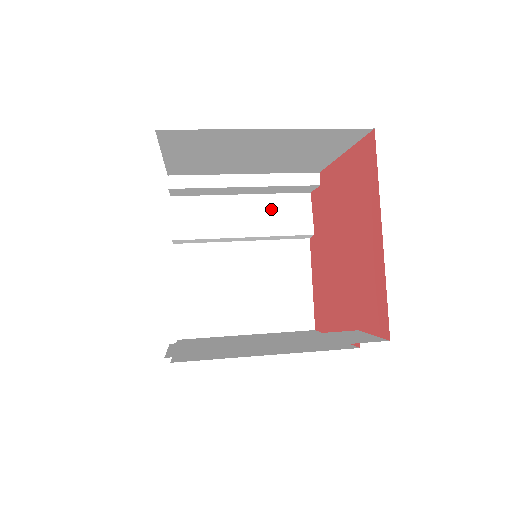
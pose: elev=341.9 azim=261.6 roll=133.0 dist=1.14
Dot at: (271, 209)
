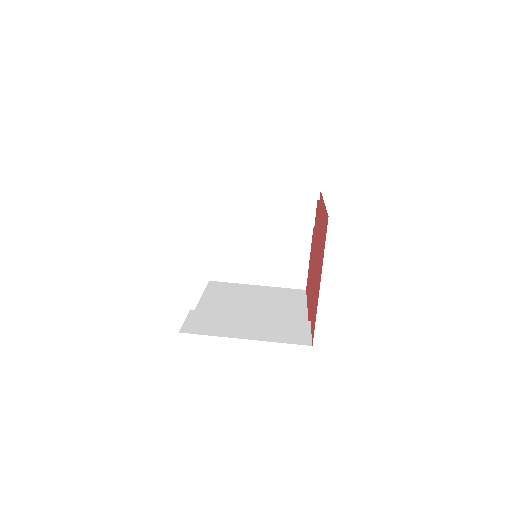
Dot at: (284, 204)
